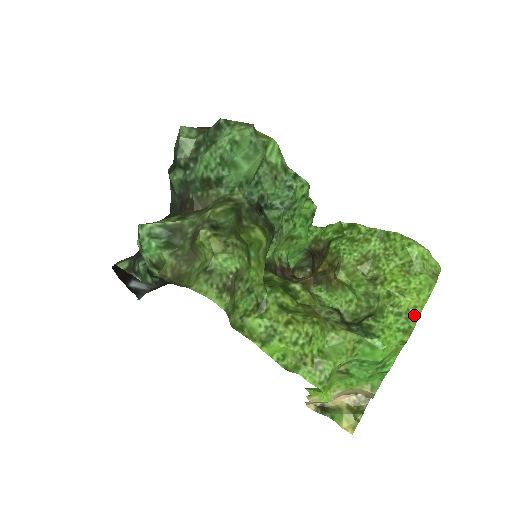
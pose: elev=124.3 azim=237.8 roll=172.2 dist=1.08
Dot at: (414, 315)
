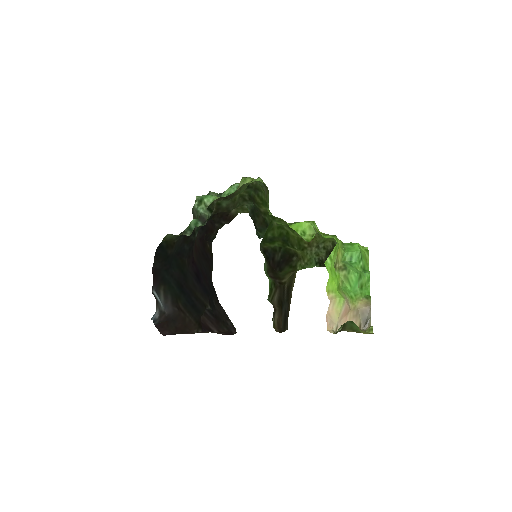
Dot at: occluded
